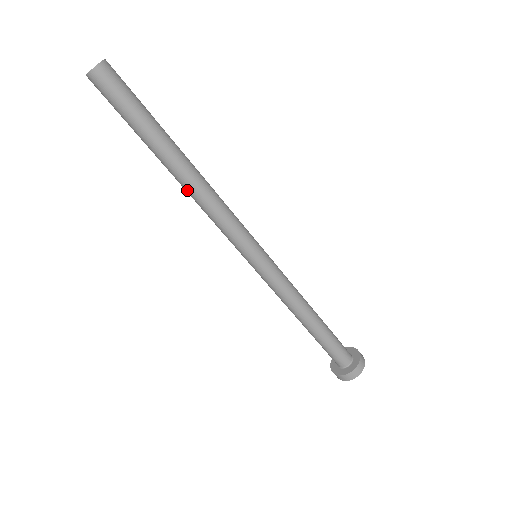
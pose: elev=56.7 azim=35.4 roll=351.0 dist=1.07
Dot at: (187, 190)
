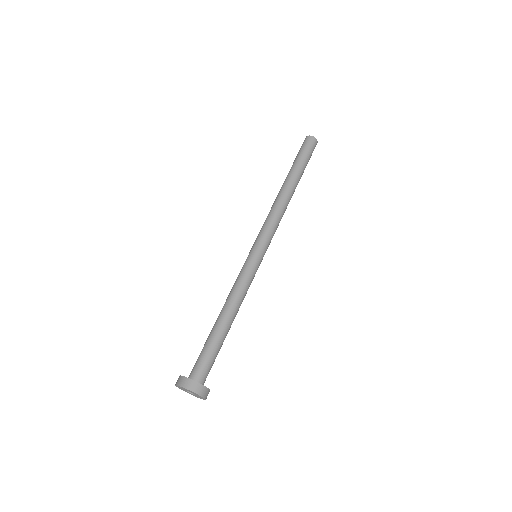
Dot at: (277, 197)
